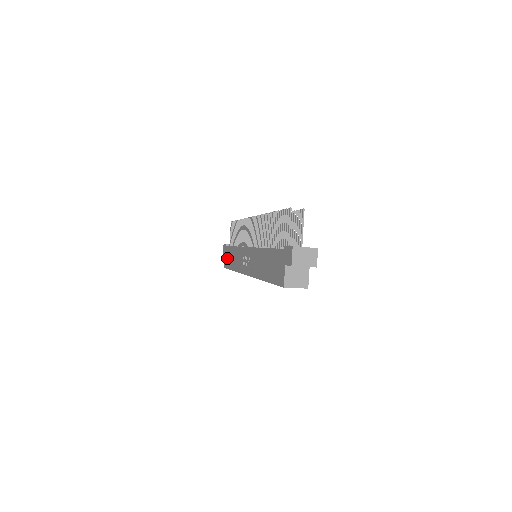
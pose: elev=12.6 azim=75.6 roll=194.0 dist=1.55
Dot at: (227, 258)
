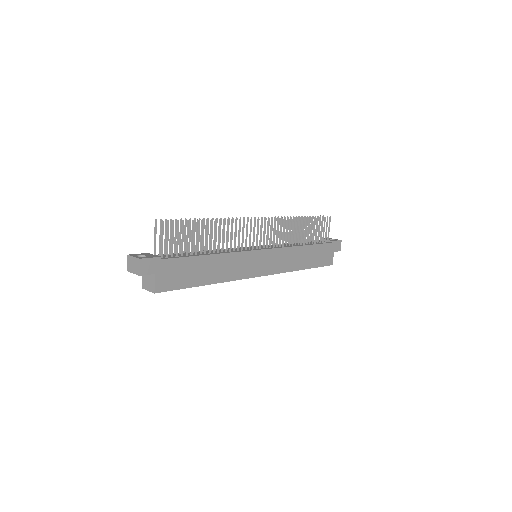
Dot at: occluded
